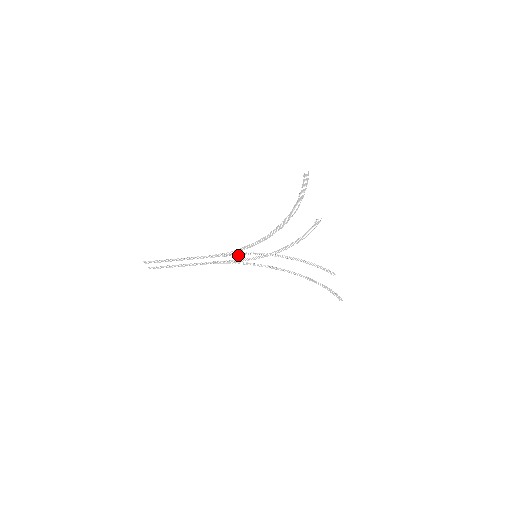
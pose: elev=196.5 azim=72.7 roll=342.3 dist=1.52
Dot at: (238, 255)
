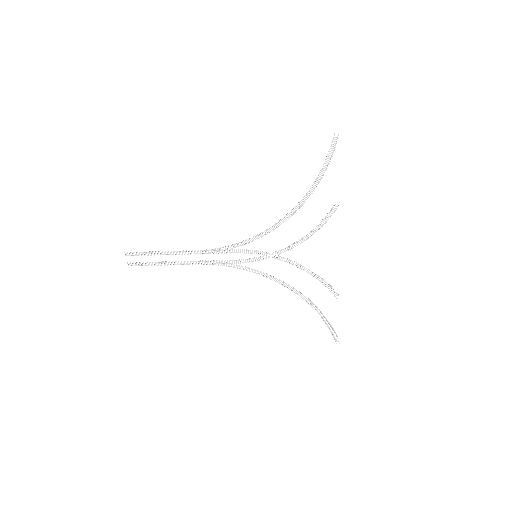
Dot at: occluded
